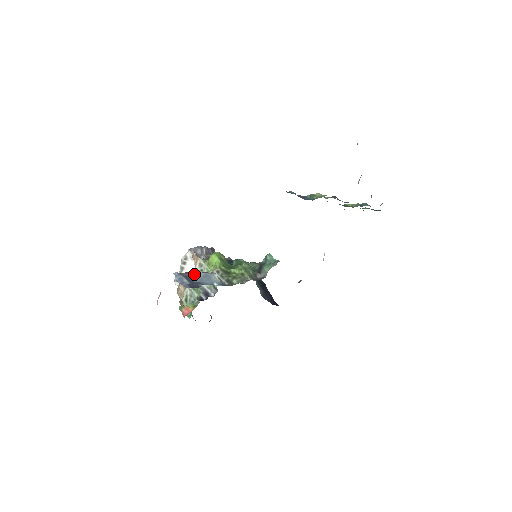
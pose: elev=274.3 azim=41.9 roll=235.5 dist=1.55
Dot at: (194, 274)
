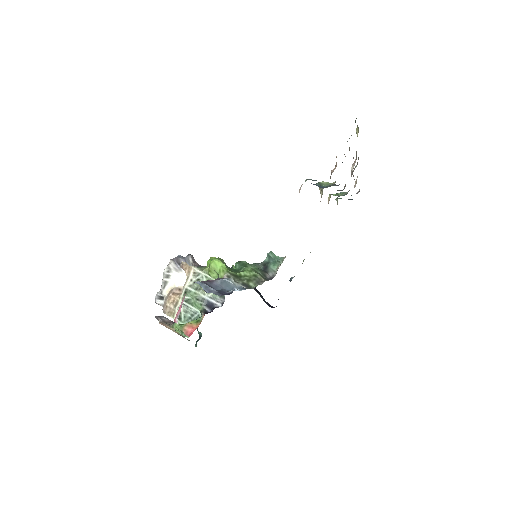
Dot at: (211, 282)
